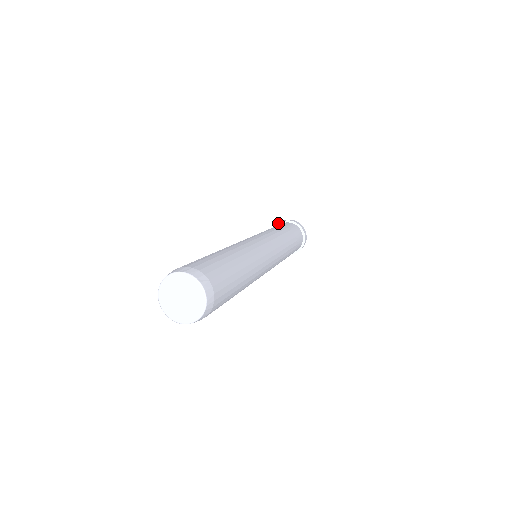
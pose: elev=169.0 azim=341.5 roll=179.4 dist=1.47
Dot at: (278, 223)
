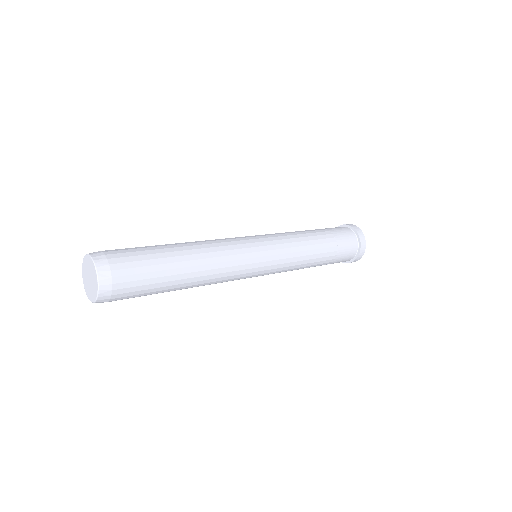
Dot at: (343, 224)
